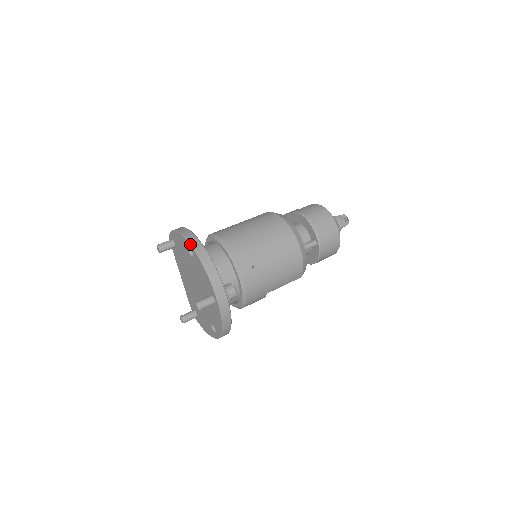
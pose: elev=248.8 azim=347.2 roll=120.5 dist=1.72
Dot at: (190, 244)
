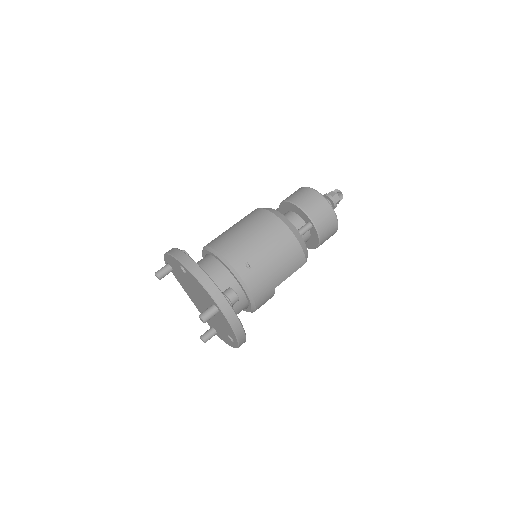
Dot at: (178, 261)
